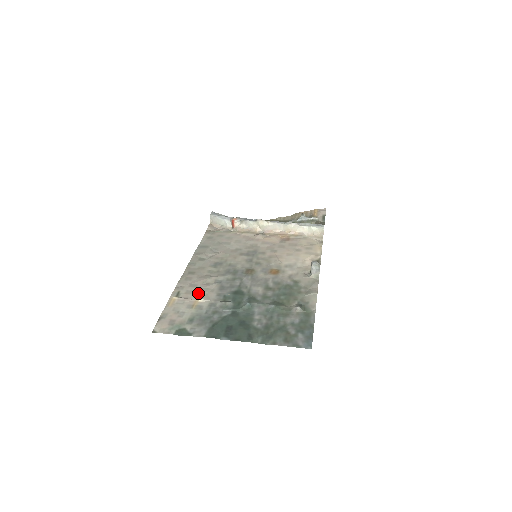
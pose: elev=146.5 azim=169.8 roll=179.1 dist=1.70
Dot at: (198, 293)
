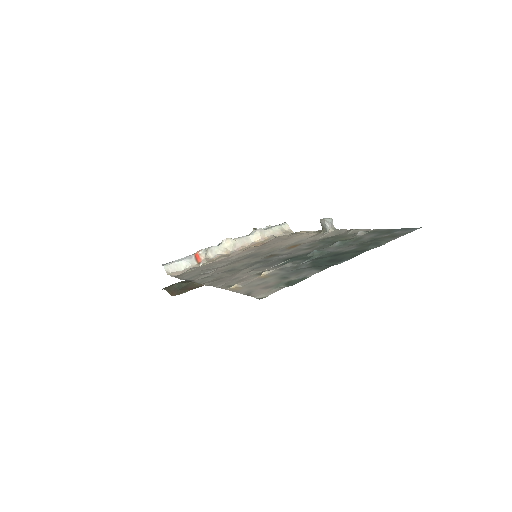
Dot at: (252, 275)
